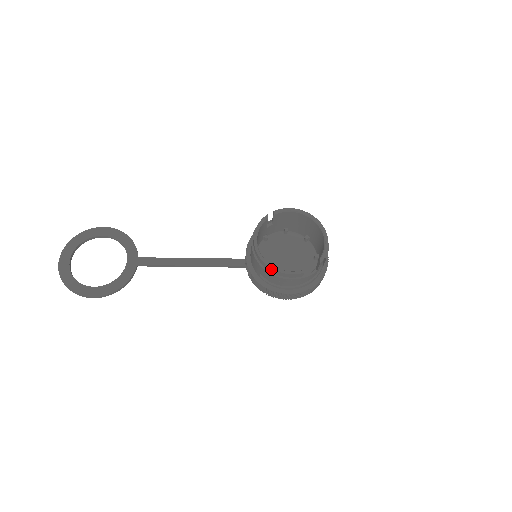
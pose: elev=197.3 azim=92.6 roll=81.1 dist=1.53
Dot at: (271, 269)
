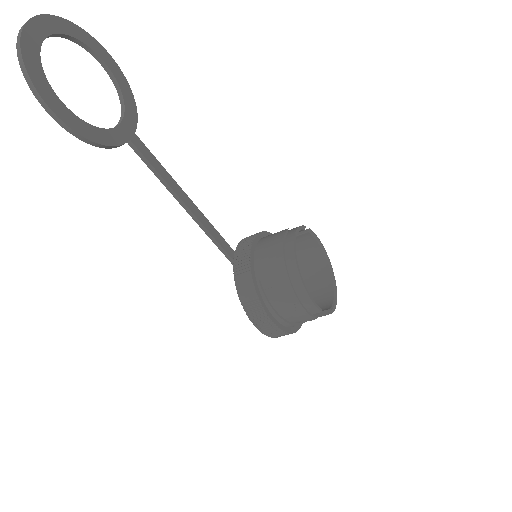
Dot at: (299, 282)
